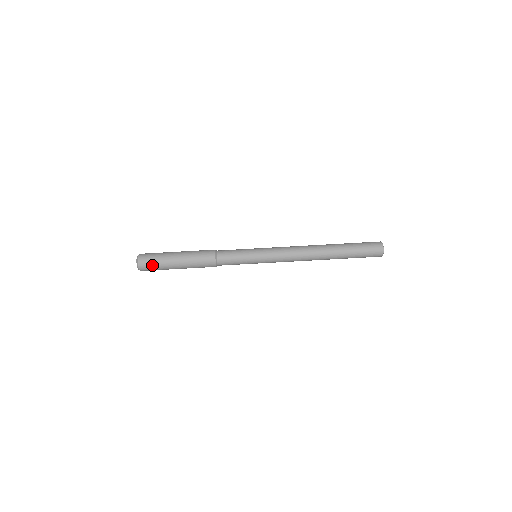
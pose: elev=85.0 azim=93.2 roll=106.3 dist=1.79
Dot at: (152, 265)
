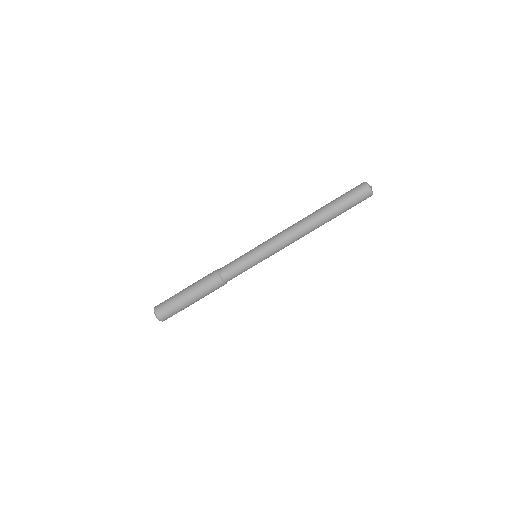
Dot at: (166, 306)
